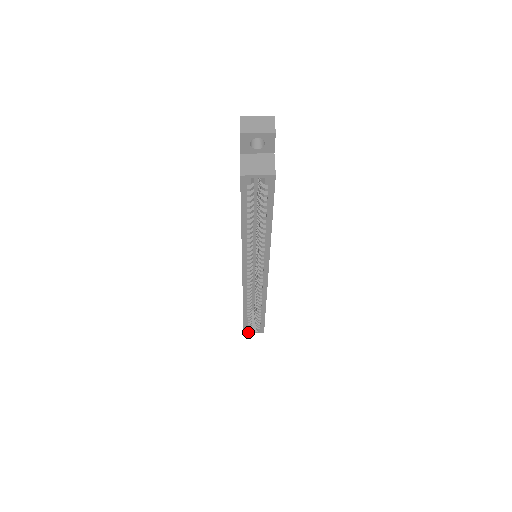
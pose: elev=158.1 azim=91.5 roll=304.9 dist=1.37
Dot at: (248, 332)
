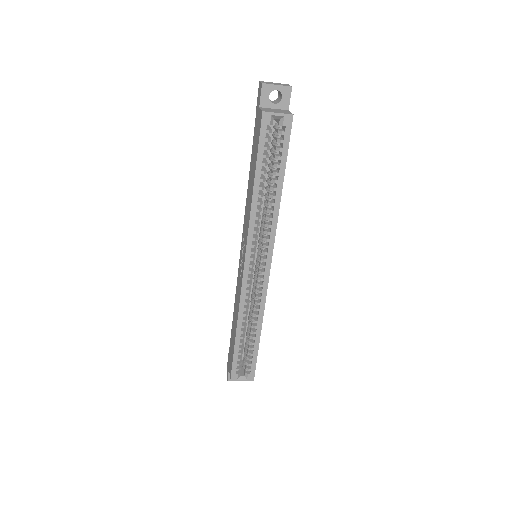
Dot at: (235, 380)
